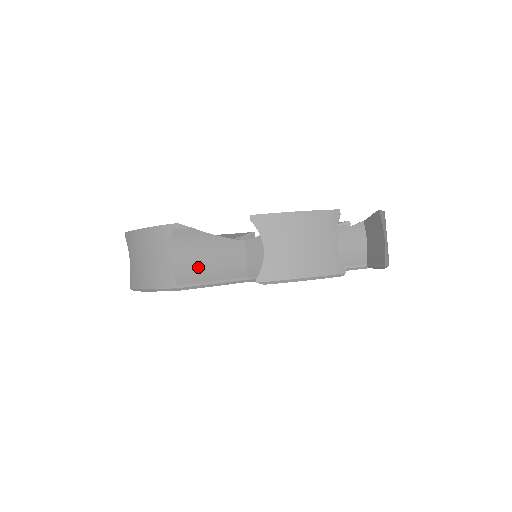
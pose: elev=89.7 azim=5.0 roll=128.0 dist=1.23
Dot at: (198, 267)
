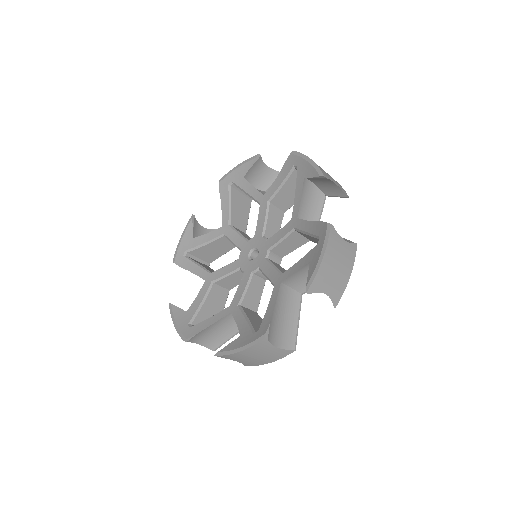
Dot at: (286, 328)
